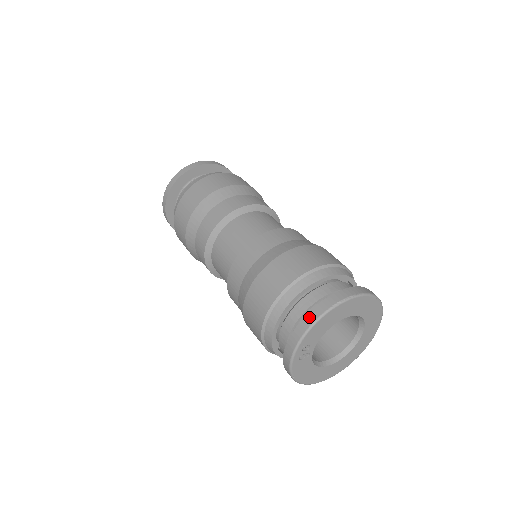
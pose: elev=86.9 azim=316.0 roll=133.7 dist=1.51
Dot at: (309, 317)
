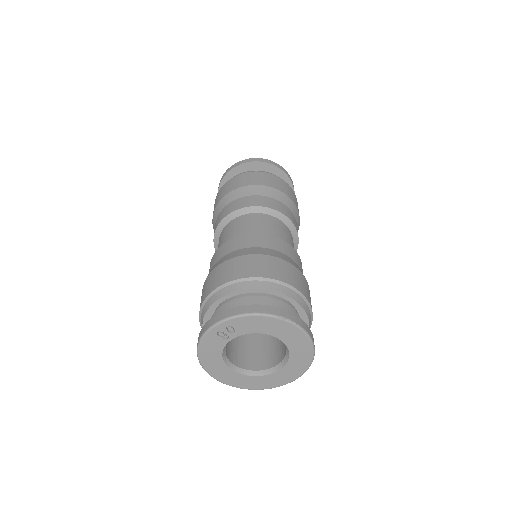
Dot at: (255, 307)
